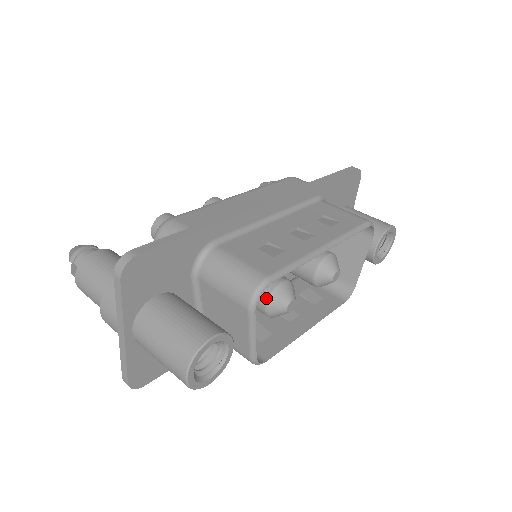
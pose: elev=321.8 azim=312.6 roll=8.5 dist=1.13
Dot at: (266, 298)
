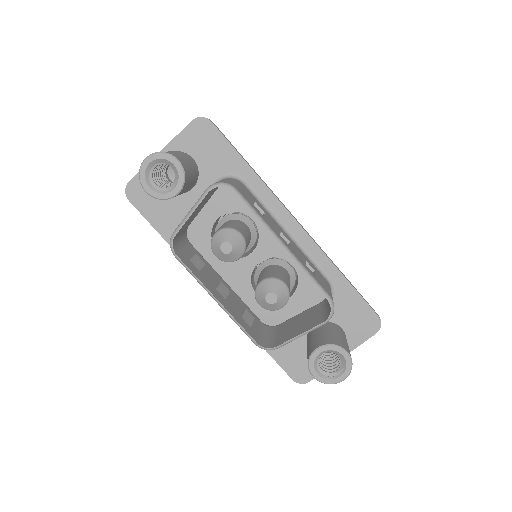
Dot at: (223, 227)
